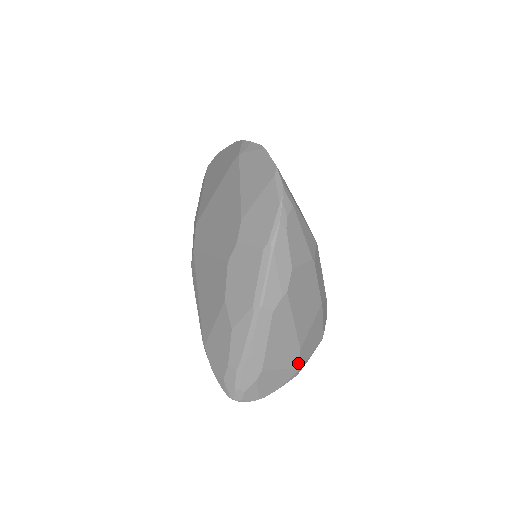
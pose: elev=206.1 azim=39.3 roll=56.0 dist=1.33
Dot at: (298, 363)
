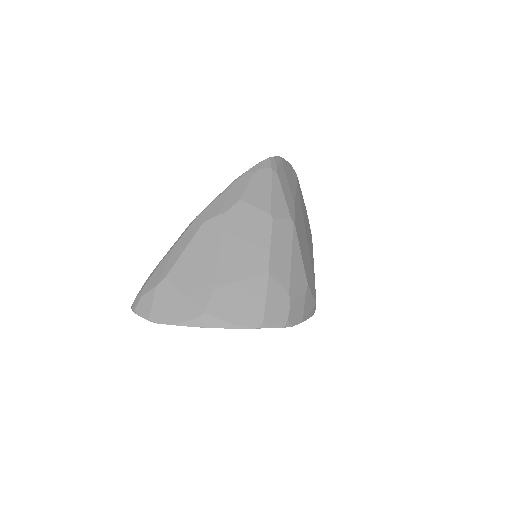
Dot at: (206, 305)
